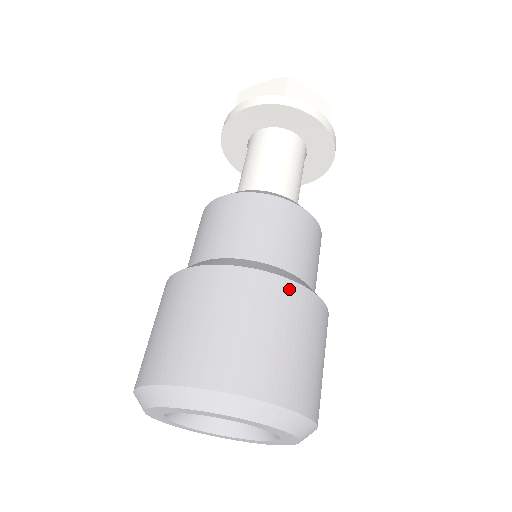
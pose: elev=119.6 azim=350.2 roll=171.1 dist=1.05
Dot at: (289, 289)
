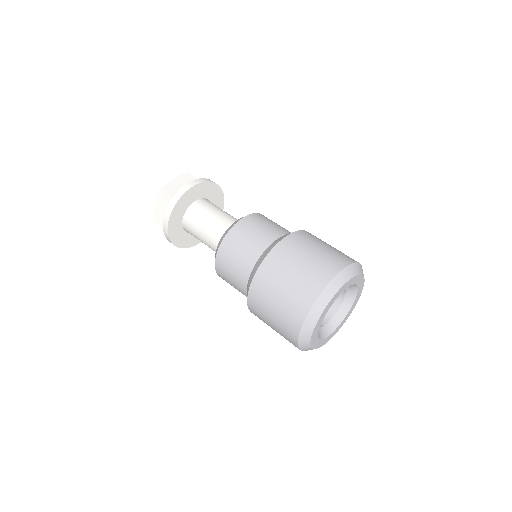
Dot at: occluded
